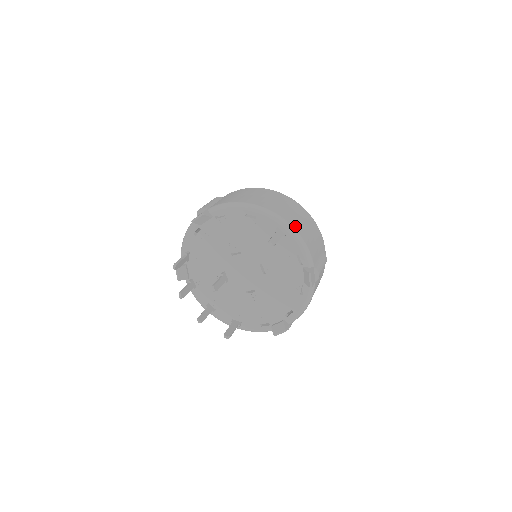
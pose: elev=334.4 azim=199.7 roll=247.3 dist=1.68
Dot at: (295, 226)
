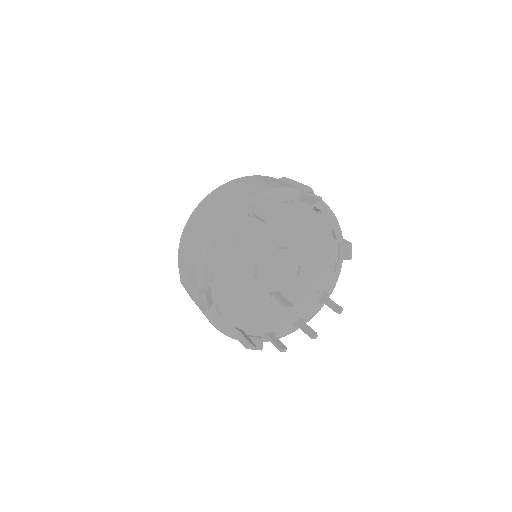
Dot at: (250, 194)
